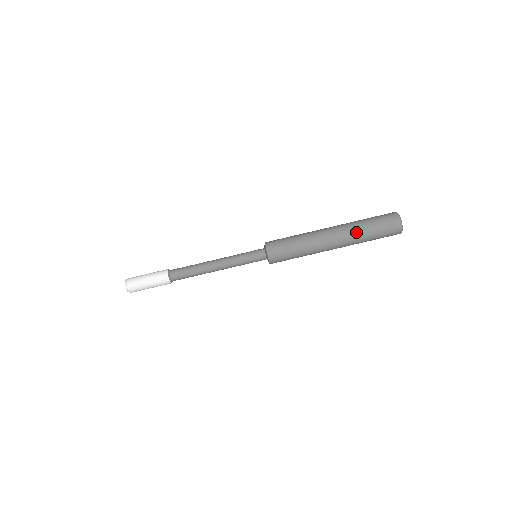
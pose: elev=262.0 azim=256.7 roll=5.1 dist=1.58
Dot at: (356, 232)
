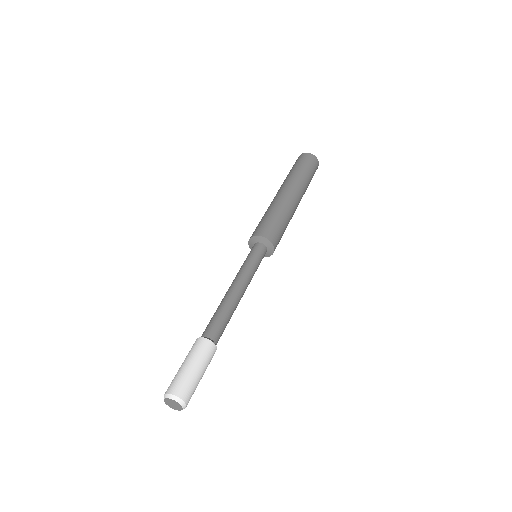
Dot at: (301, 179)
